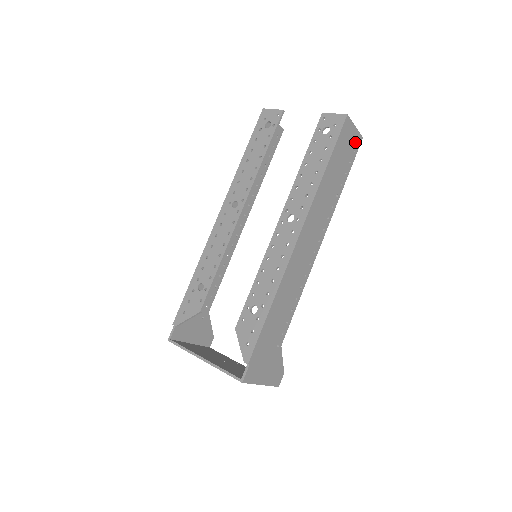
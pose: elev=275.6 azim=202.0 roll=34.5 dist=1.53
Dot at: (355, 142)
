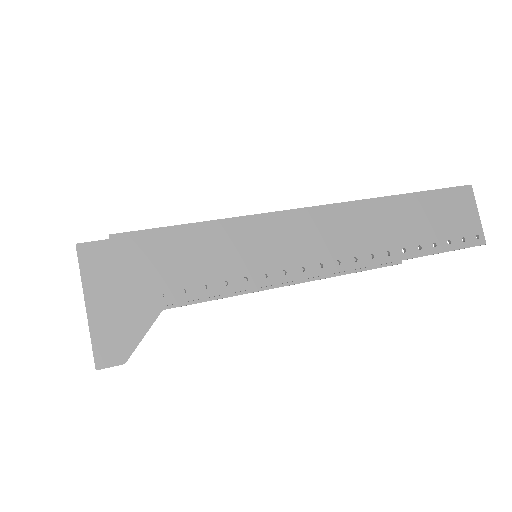
Dot at: (470, 231)
